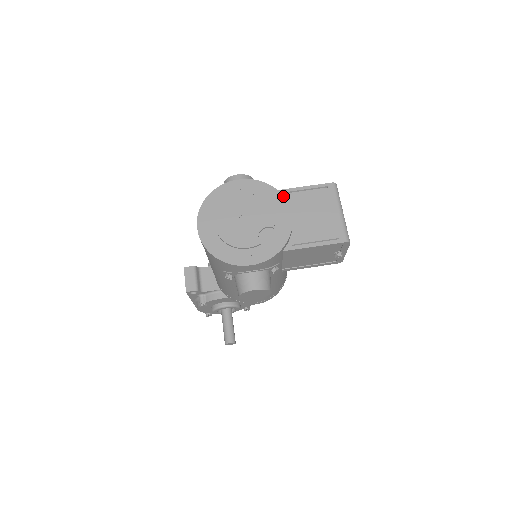
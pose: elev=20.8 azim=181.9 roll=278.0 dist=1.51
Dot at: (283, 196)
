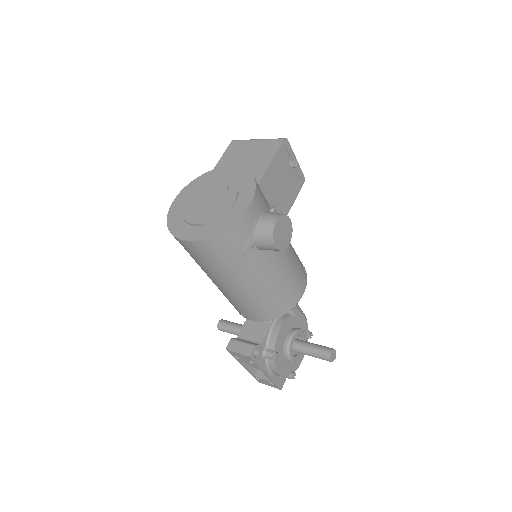
Dot at: (213, 170)
